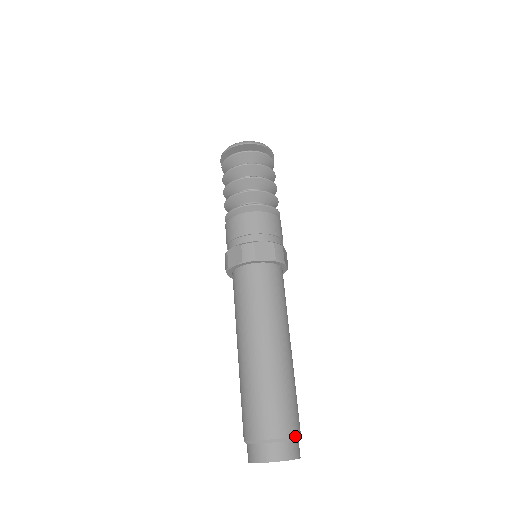
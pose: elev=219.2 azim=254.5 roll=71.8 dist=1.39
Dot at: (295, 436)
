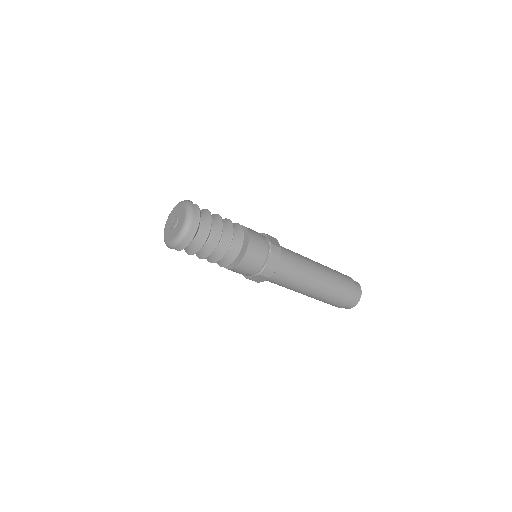
Dot at: (350, 302)
